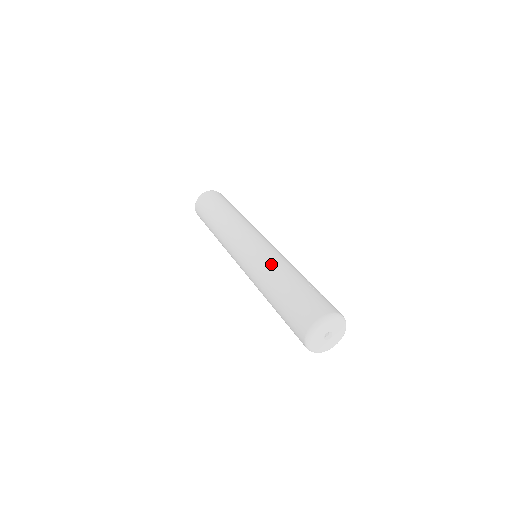
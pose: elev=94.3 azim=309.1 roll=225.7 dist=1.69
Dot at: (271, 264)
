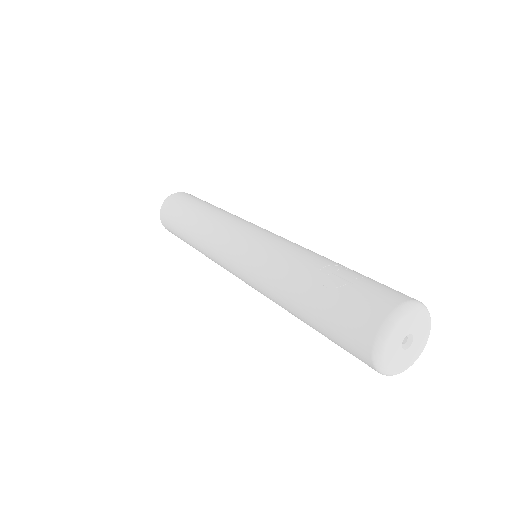
Dot at: (269, 285)
